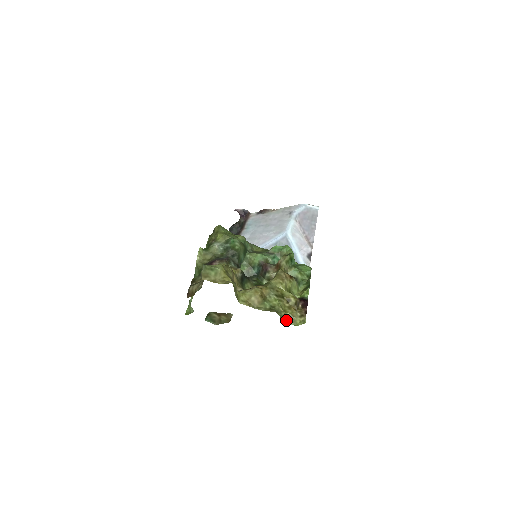
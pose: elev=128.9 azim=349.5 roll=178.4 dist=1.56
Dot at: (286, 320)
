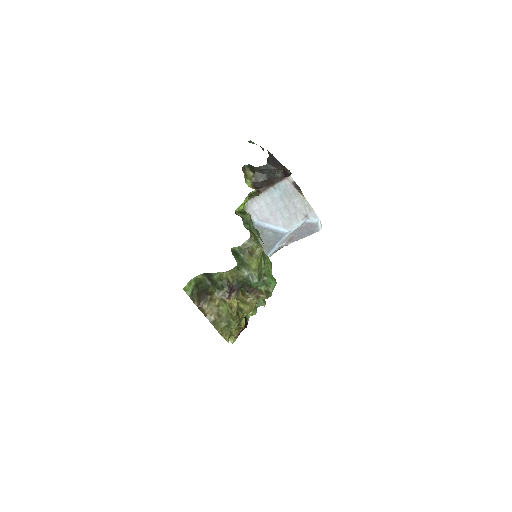
Dot at: occluded
